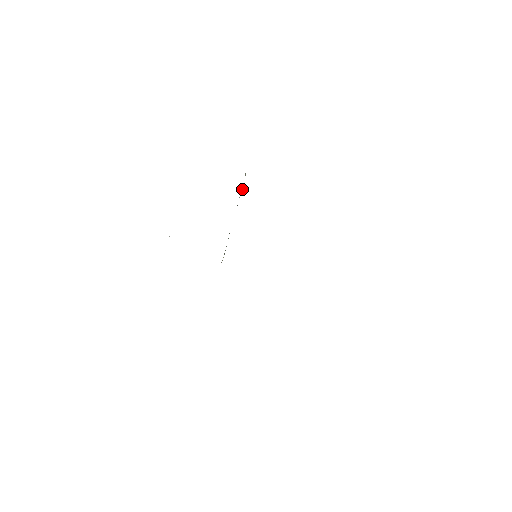
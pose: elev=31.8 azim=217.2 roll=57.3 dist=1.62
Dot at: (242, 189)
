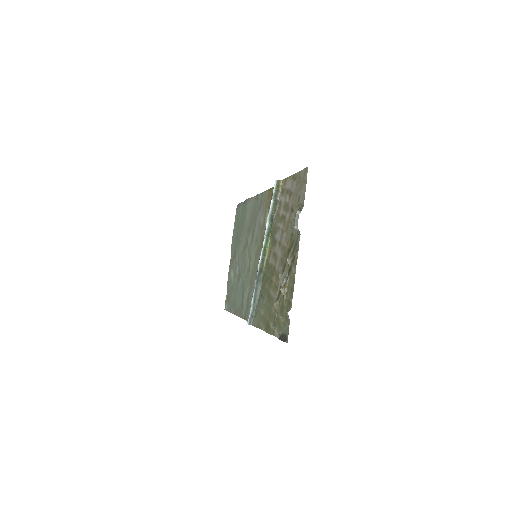
Dot at: (278, 205)
